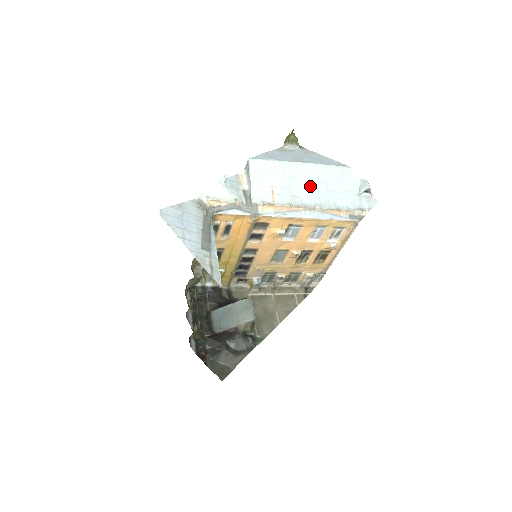
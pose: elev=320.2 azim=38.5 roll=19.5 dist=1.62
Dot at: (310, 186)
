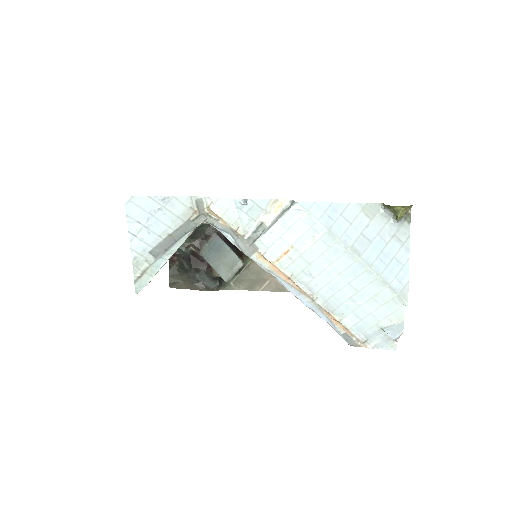
Dot at: (335, 280)
